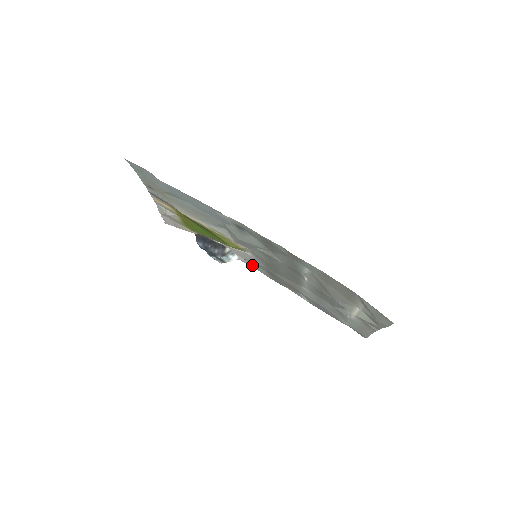
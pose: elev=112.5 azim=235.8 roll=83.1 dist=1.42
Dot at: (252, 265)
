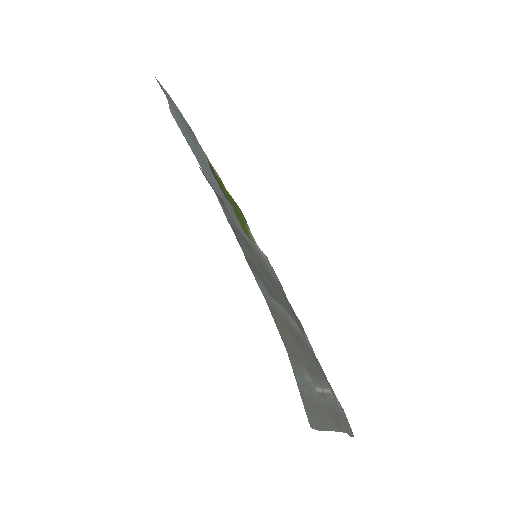
Dot at: (275, 273)
